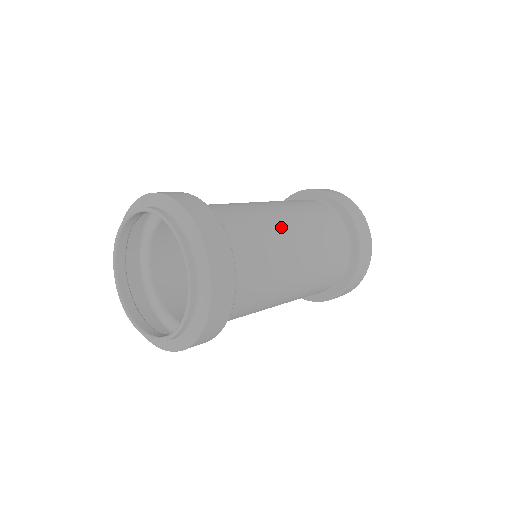
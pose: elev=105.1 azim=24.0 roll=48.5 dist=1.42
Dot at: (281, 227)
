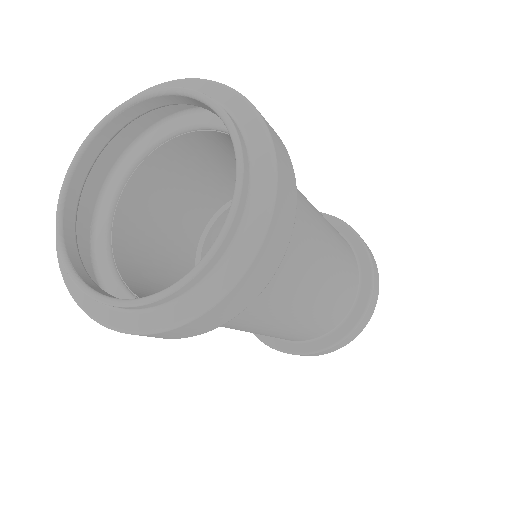
Dot at: (313, 286)
